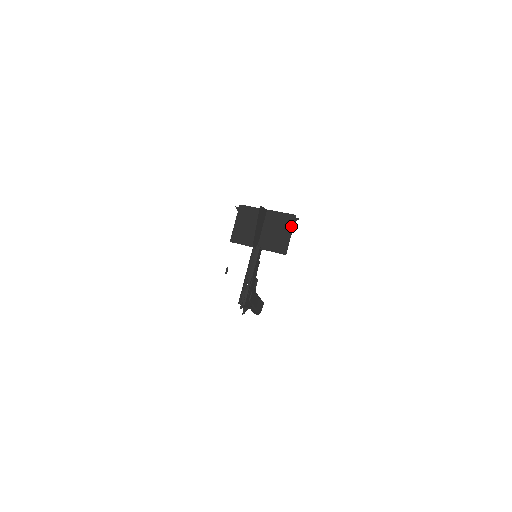
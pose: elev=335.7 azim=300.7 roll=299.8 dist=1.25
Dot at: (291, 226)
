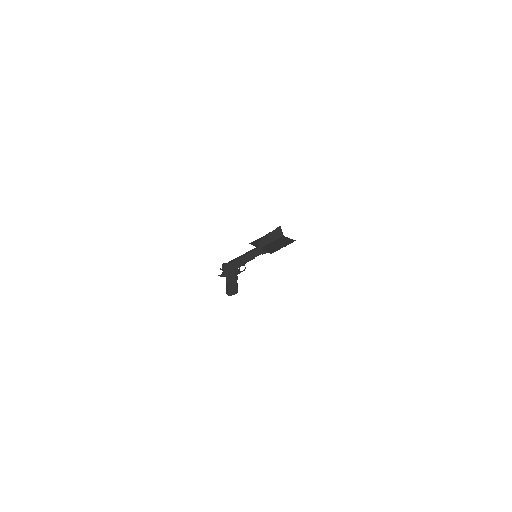
Dot at: (288, 244)
